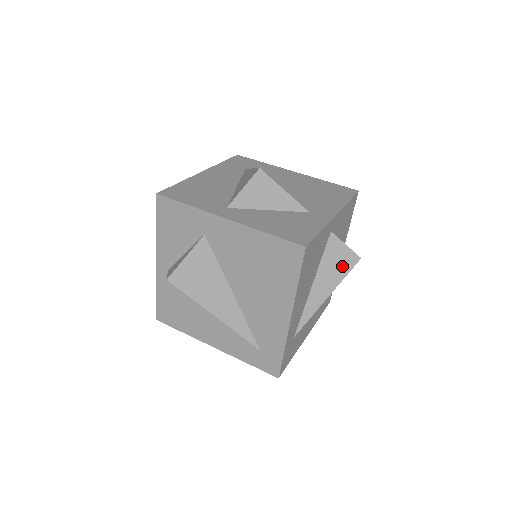
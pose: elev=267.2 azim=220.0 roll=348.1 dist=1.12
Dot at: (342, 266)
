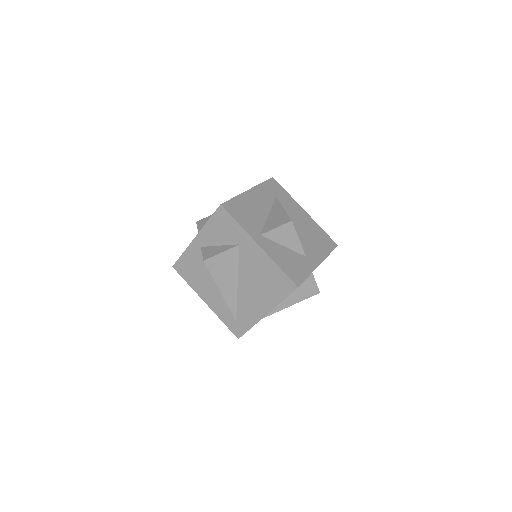
Dot at: (307, 293)
